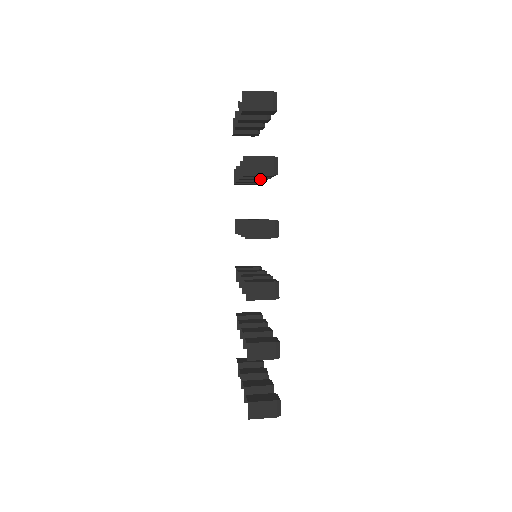
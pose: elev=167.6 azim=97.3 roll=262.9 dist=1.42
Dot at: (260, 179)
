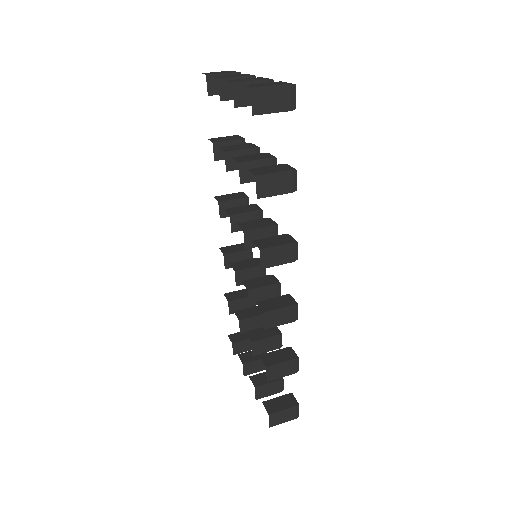
Dot at: occluded
